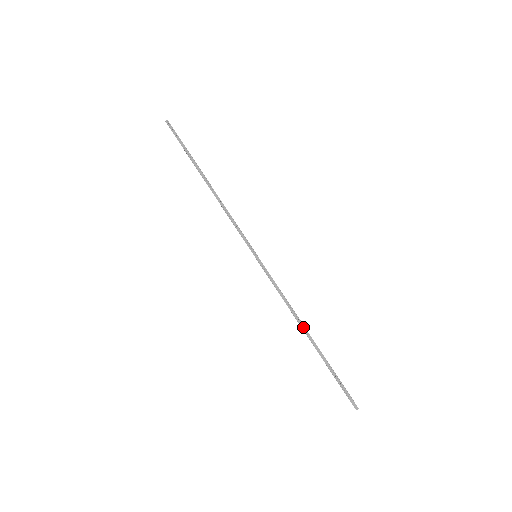
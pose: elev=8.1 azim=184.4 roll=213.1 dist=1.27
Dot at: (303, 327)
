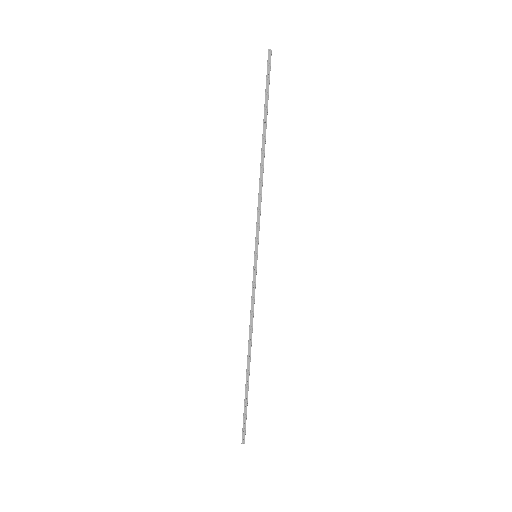
Dot at: (250, 348)
